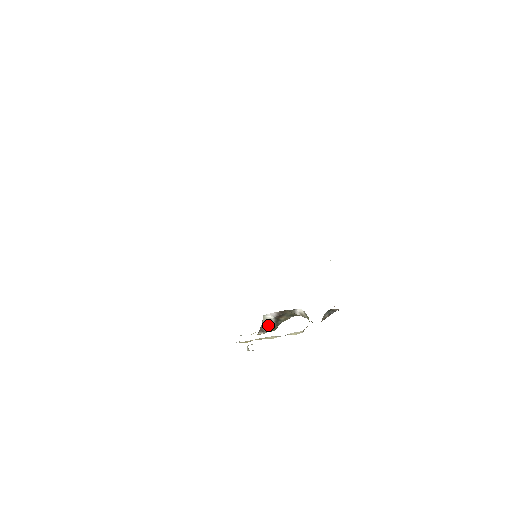
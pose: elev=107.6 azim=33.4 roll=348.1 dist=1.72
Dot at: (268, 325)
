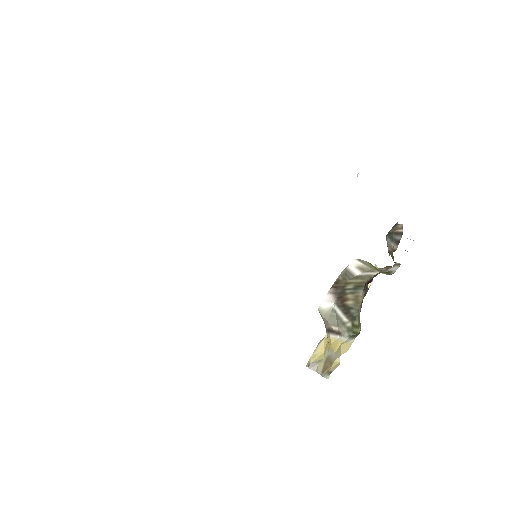
Dot at: (337, 321)
